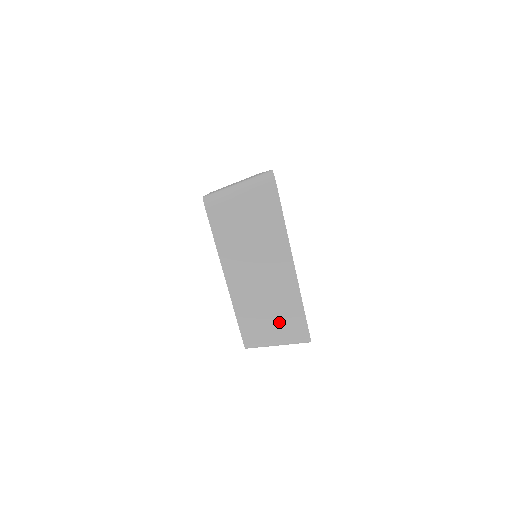
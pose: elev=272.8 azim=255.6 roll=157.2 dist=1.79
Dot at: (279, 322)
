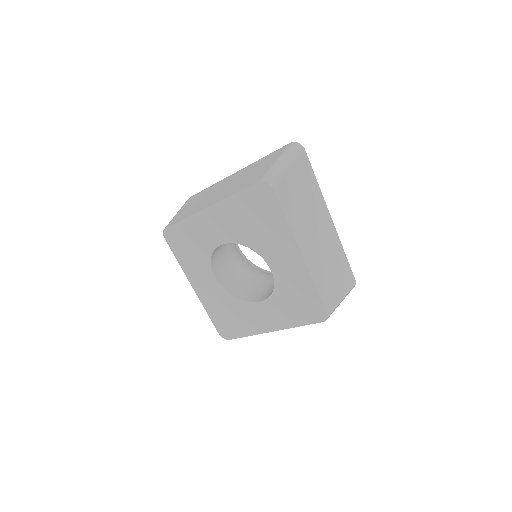
Dot at: (338, 277)
